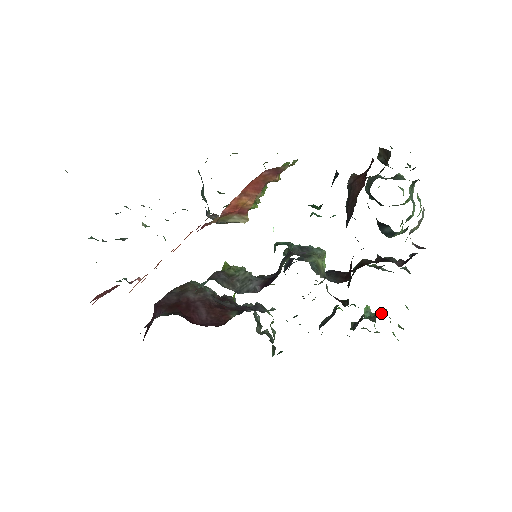
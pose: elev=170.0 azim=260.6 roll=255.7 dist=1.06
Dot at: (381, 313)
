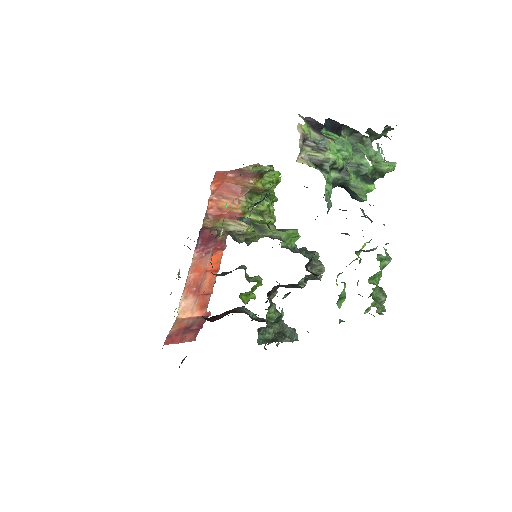
Dot at: occluded
